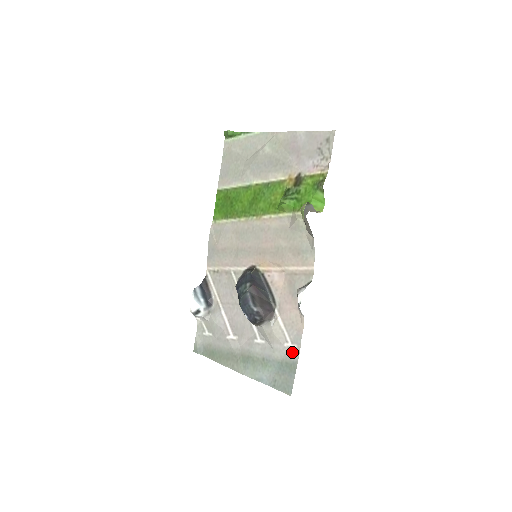
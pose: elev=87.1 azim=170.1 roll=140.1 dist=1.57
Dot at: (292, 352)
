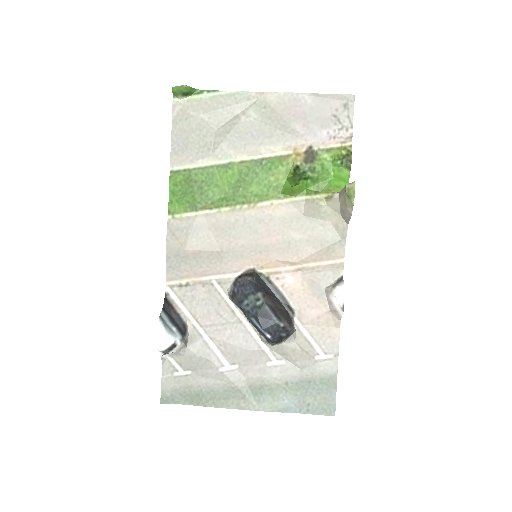
Dot at: (327, 364)
